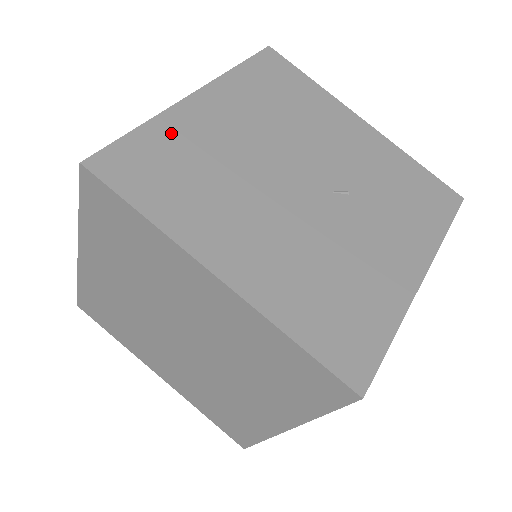
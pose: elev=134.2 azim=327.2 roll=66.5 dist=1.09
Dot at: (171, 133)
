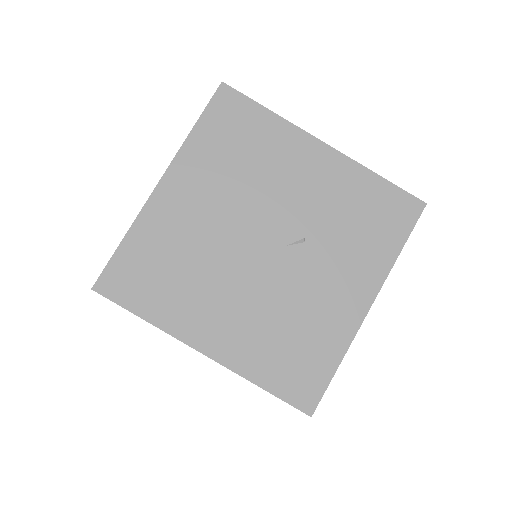
Dot at: (149, 235)
